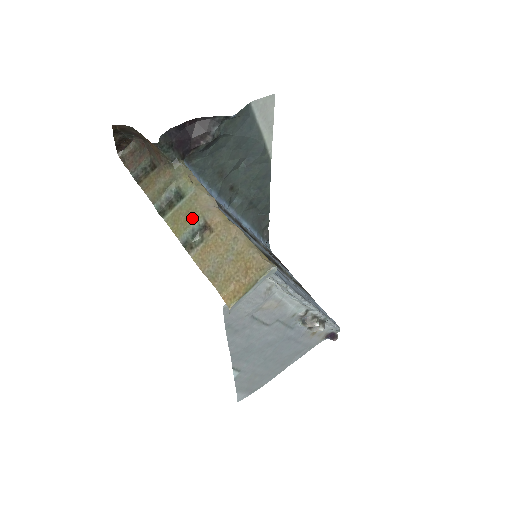
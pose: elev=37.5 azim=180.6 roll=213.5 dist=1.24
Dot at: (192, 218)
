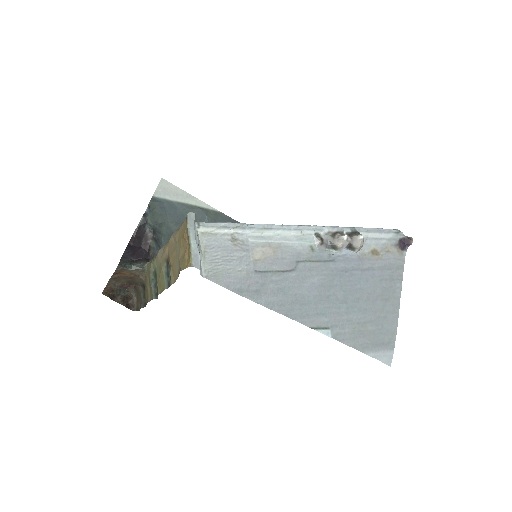
Dot at: (161, 270)
